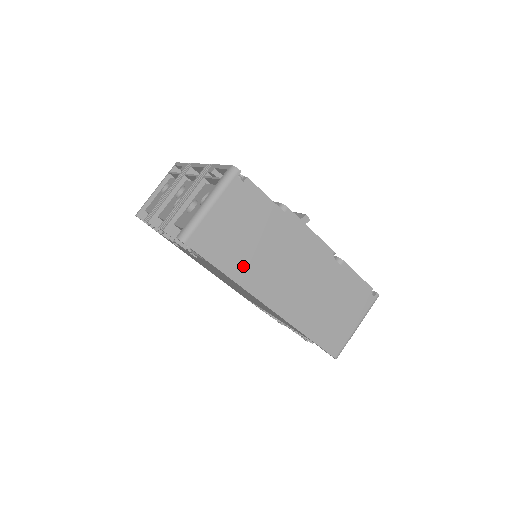
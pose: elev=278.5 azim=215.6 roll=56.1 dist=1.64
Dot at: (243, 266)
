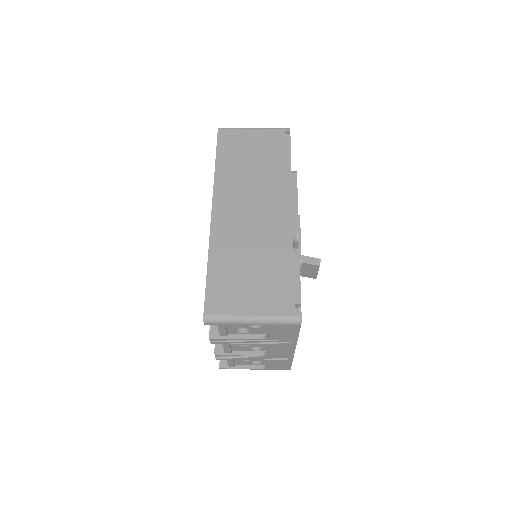
Dot at: (230, 171)
